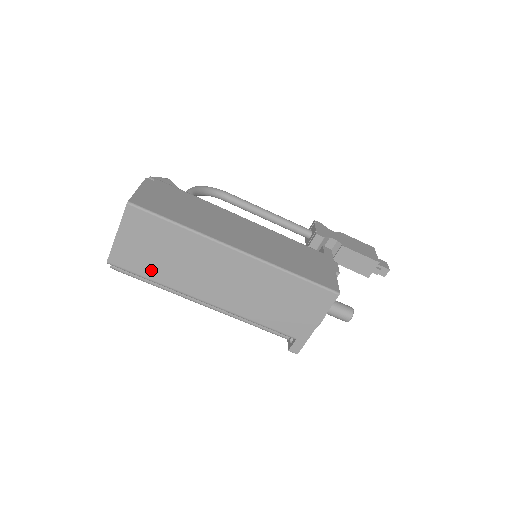
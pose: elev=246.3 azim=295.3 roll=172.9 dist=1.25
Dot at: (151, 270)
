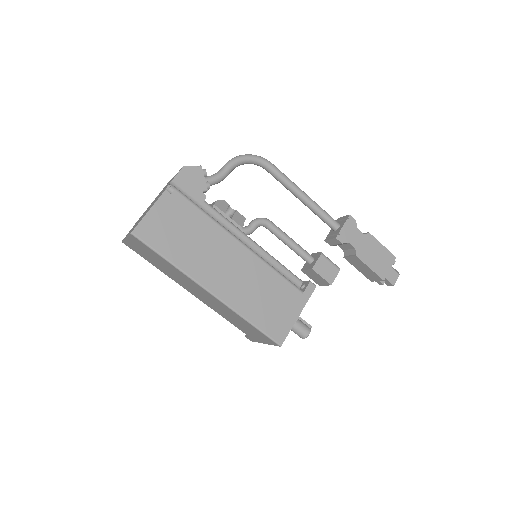
Dot at: (151, 262)
